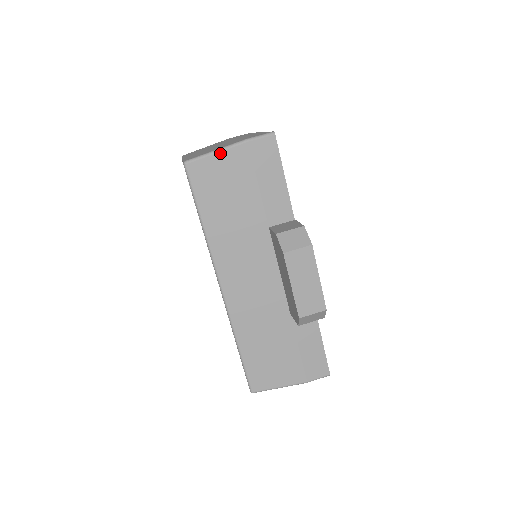
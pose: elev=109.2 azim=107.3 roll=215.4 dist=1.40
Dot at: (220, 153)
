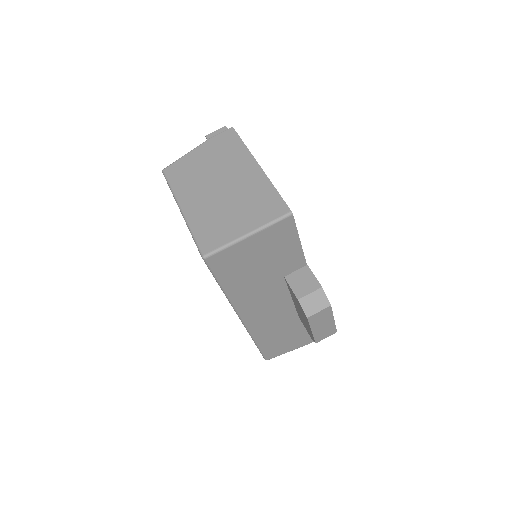
Dot at: (239, 243)
